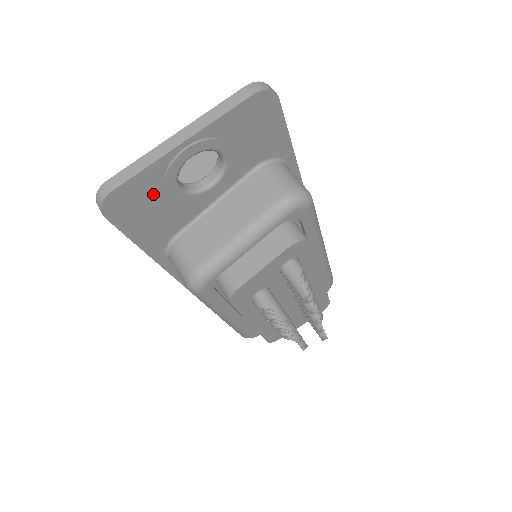
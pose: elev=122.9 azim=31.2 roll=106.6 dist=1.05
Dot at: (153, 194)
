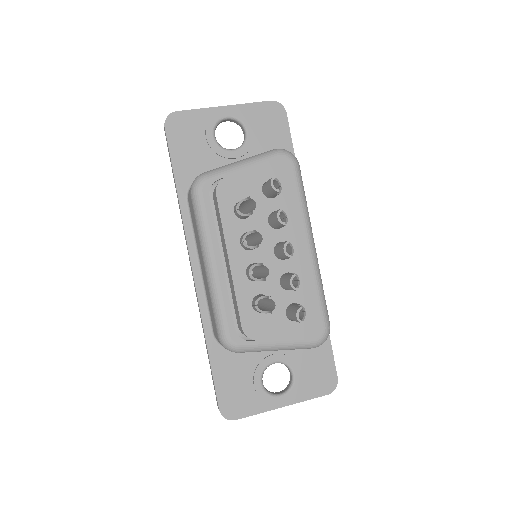
Dot at: (197, 131)
